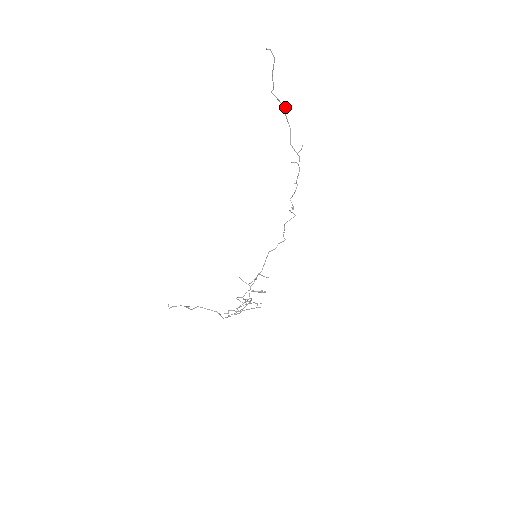
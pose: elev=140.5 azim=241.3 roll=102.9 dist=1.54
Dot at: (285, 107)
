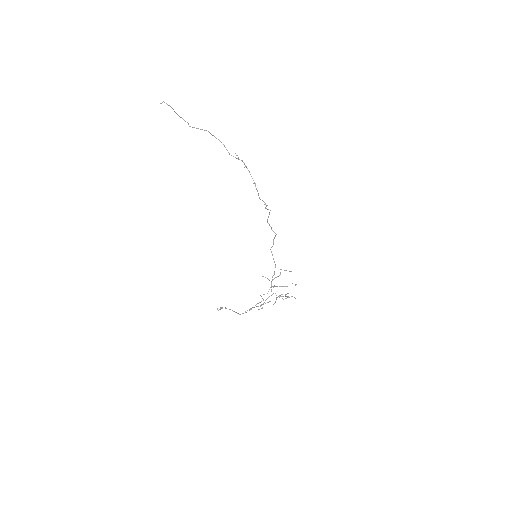
Dot at: occluded
